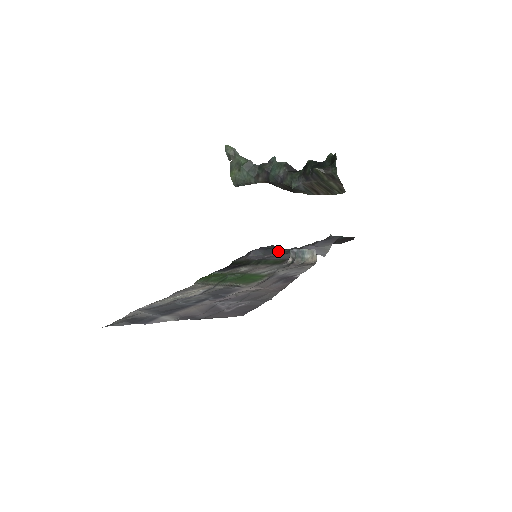
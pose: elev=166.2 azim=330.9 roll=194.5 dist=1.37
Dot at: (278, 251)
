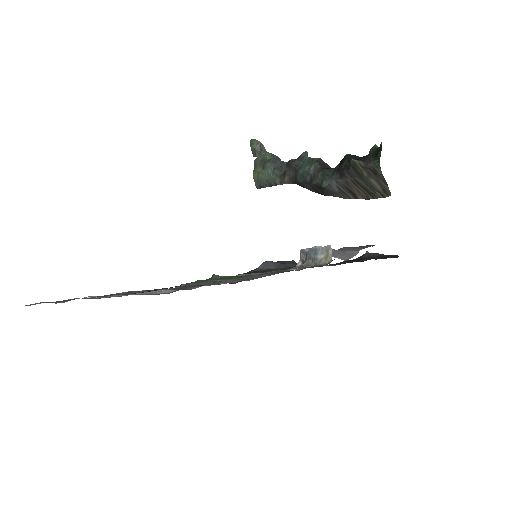
Dot at: occluded
